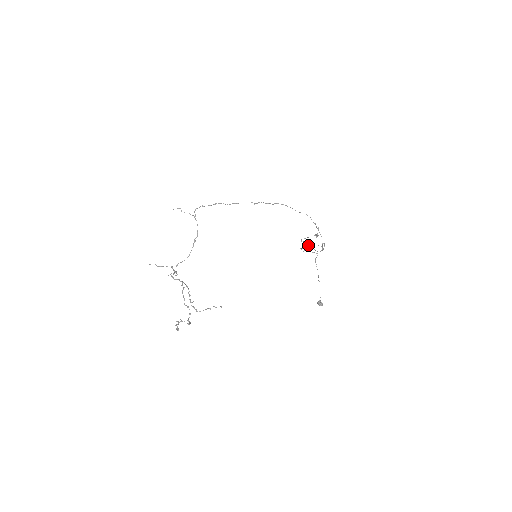
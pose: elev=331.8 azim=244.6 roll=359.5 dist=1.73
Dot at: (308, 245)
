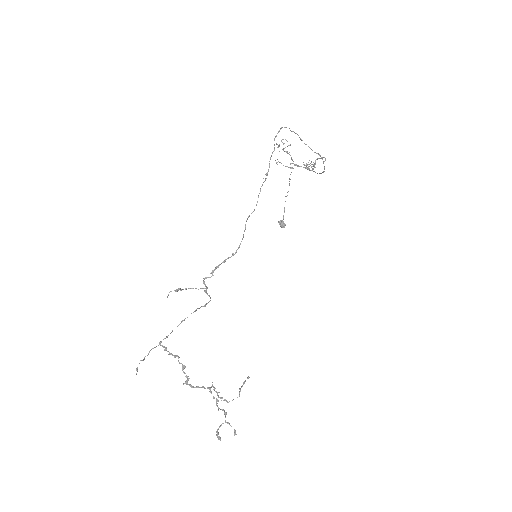
Dot at: (284, 151)
